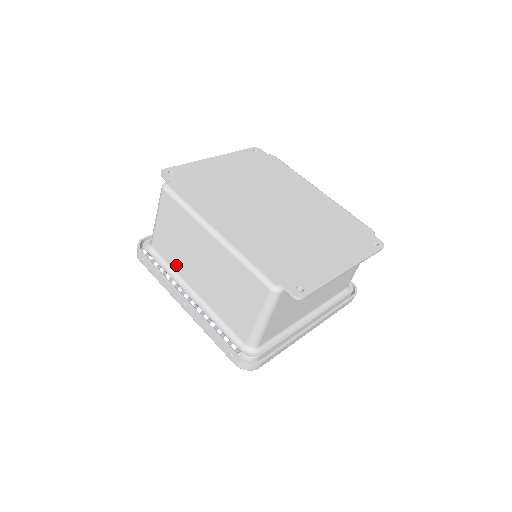
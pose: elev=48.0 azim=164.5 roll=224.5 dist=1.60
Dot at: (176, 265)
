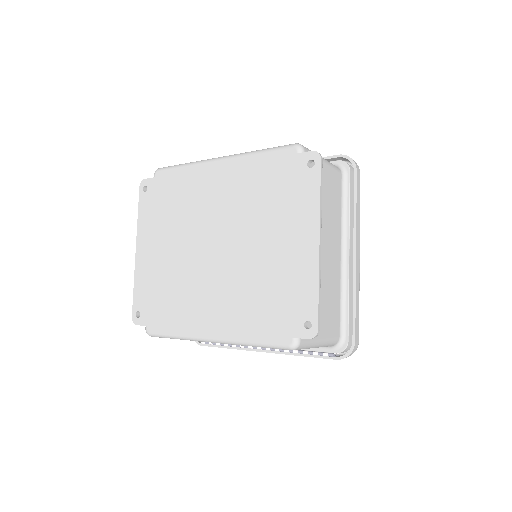
Dot at: occluded
